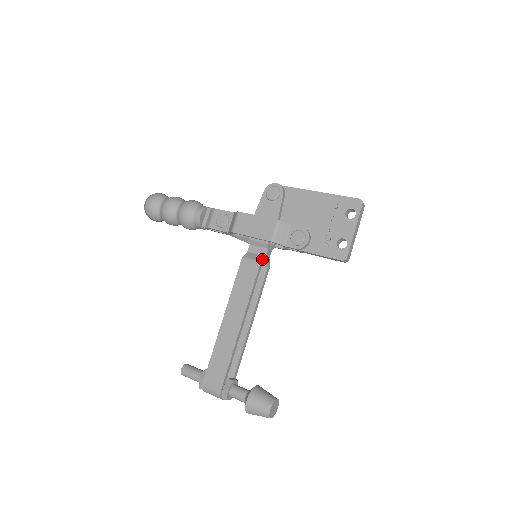
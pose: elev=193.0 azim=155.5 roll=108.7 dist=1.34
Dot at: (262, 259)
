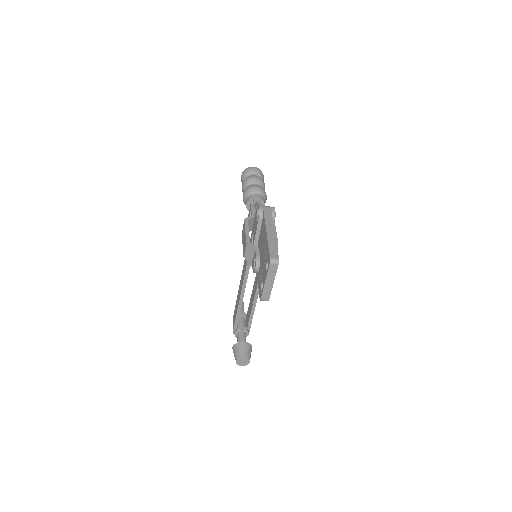
Dot at: (249, 263)
